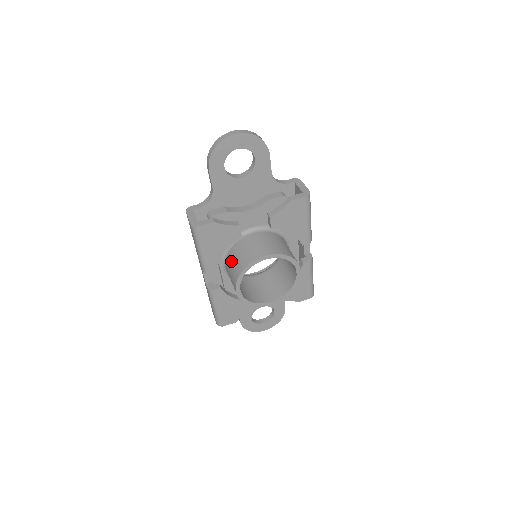
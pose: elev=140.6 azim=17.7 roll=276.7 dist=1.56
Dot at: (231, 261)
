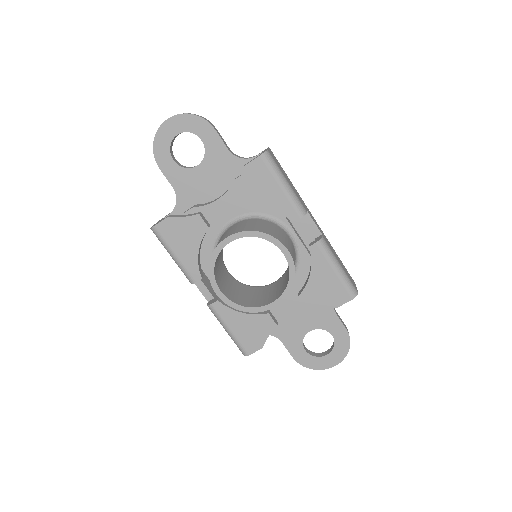
Dot at: occluded
